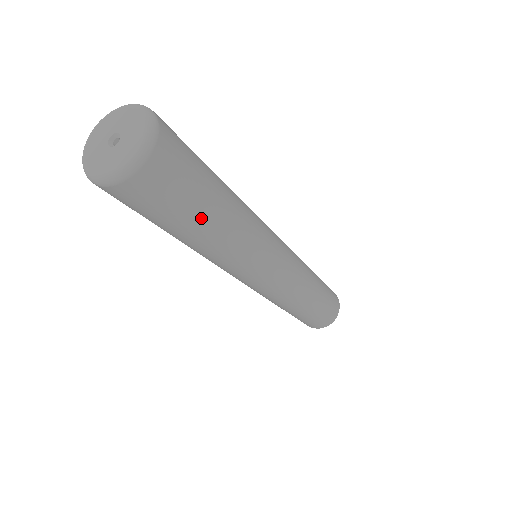
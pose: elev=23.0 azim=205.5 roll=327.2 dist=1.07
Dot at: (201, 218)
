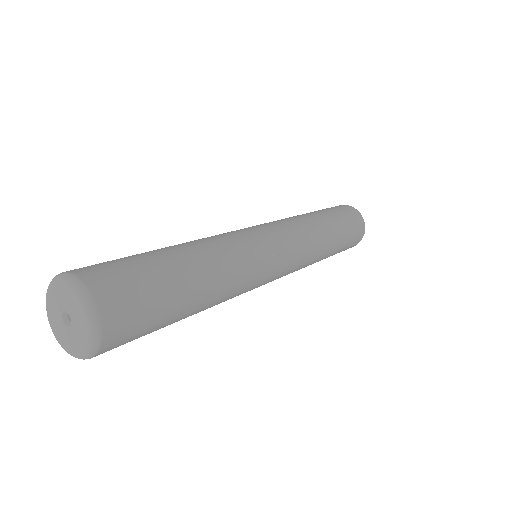
Dot at: occluded
